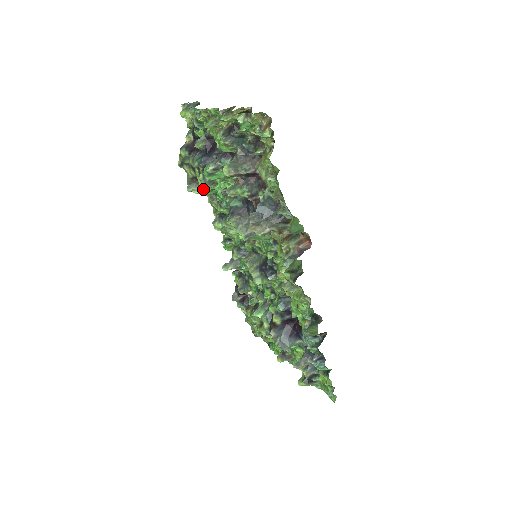
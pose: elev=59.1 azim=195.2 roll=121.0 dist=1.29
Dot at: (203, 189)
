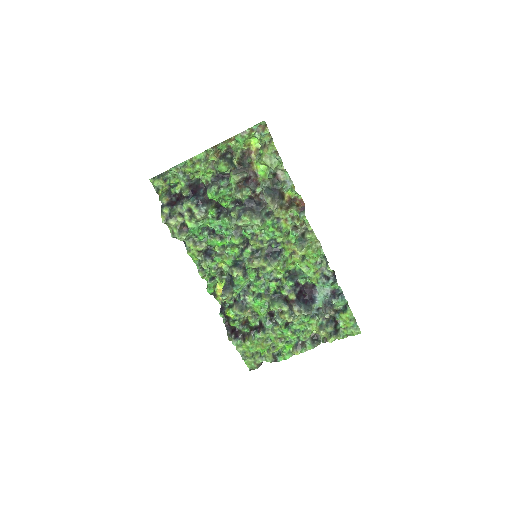
Dot at: (194, 228)
